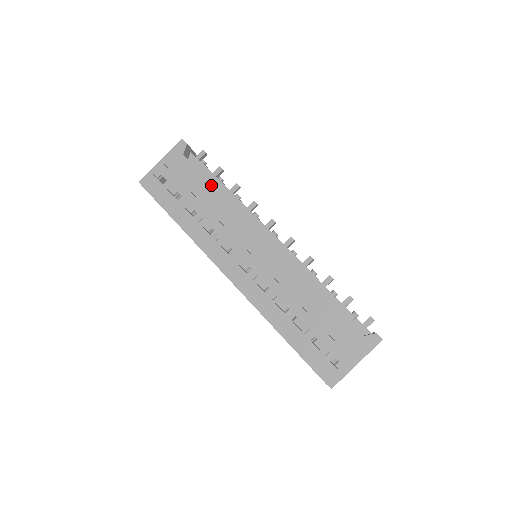
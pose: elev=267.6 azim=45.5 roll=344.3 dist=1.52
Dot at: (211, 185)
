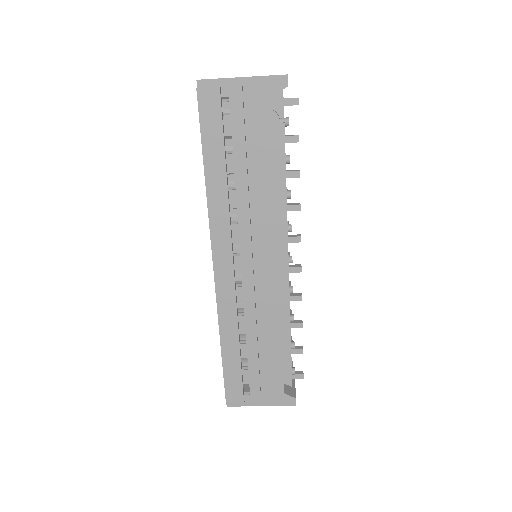
Dot at: (273, 162)
